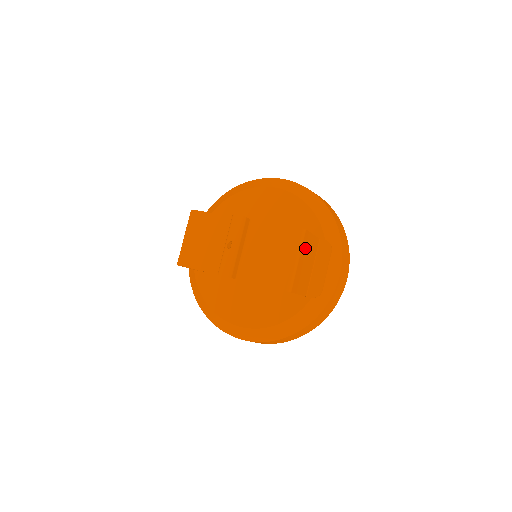
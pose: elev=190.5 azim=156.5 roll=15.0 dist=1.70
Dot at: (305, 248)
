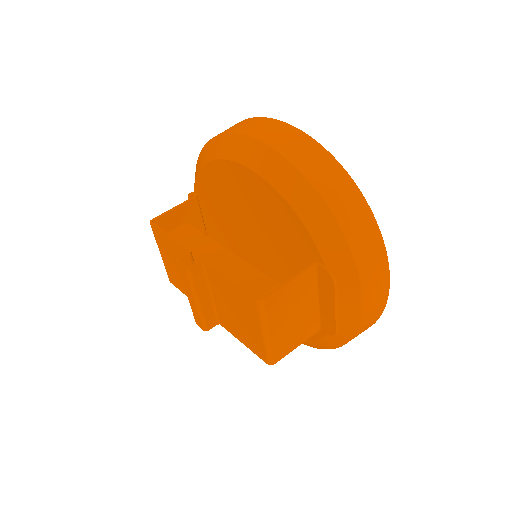
Dot at: (278, 310)
